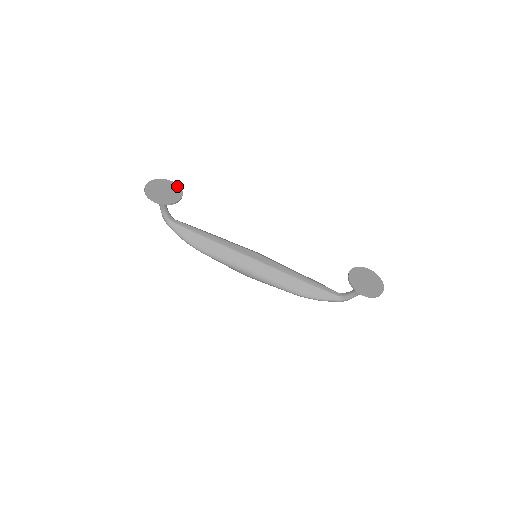
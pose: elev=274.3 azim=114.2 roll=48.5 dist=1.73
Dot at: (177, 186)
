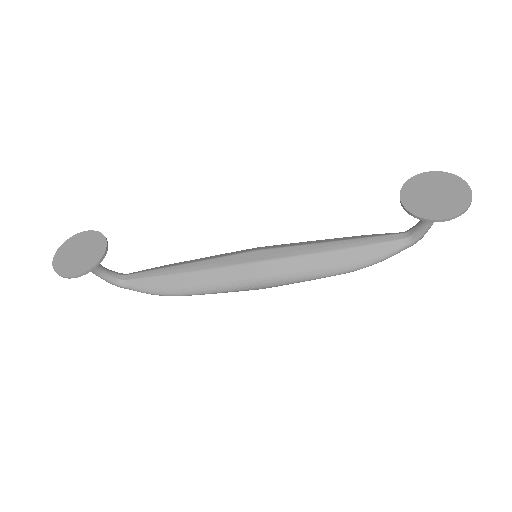
Dot at: (95, 233)
